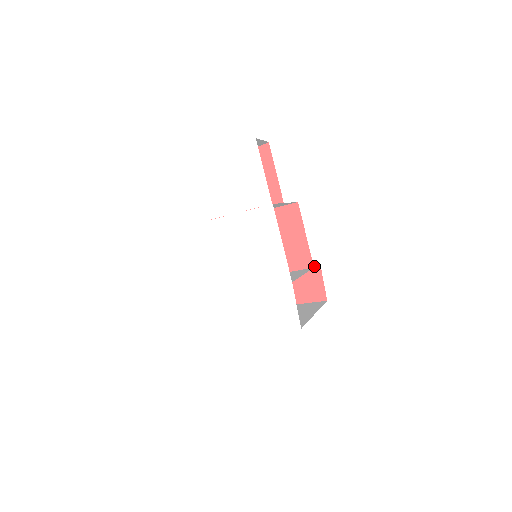
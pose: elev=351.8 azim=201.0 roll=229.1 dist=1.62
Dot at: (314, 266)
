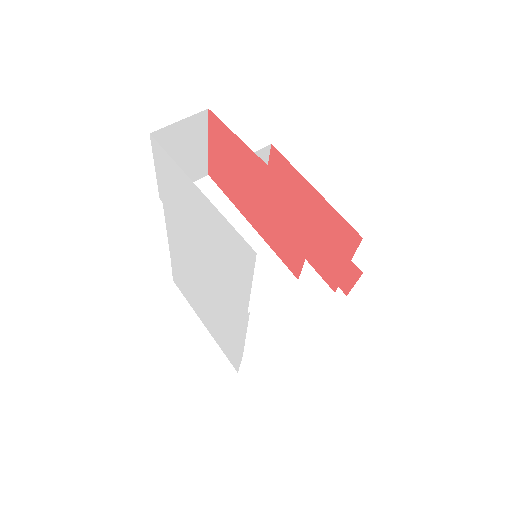
Dot at: (356, 267)
